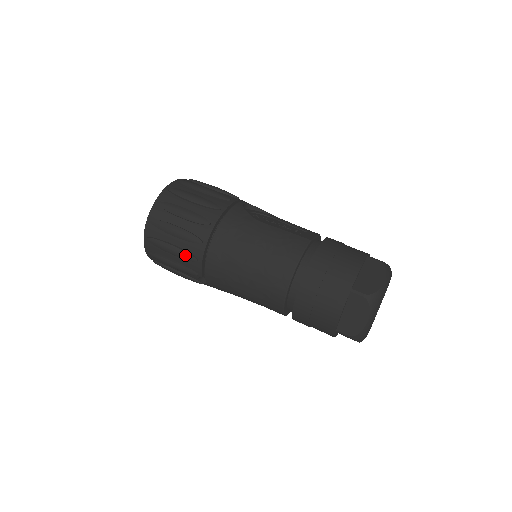
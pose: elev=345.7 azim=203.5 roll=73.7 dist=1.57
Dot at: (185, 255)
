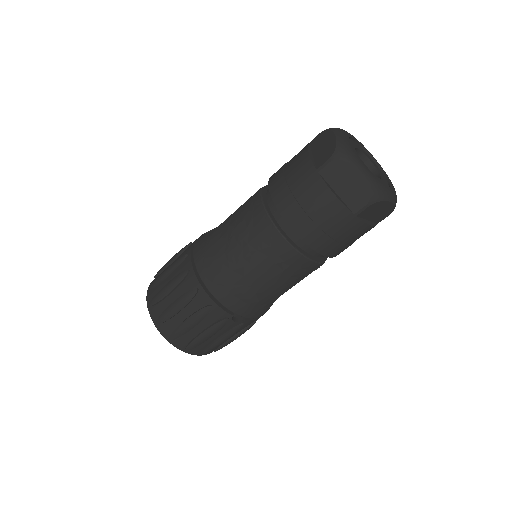
Dot at: (200, 314)
